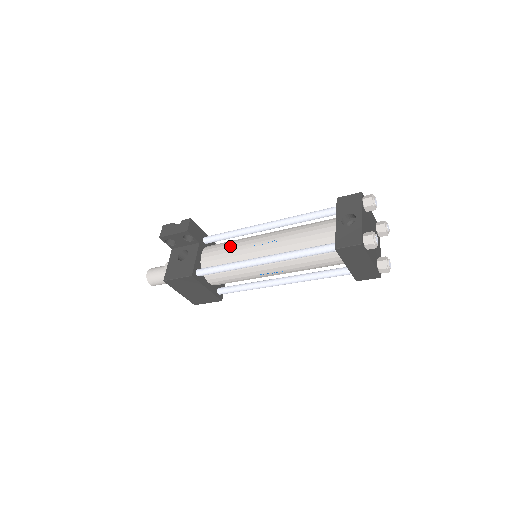
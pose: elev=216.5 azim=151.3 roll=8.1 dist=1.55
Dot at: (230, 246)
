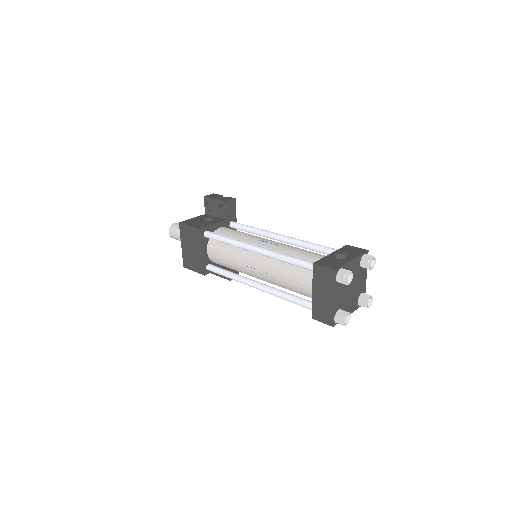
Dot at: (244, 233)
